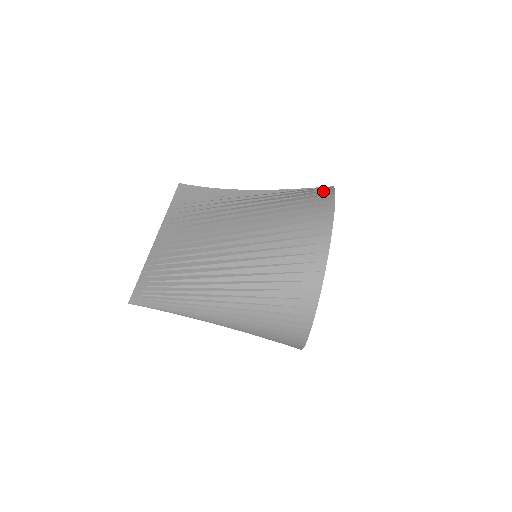
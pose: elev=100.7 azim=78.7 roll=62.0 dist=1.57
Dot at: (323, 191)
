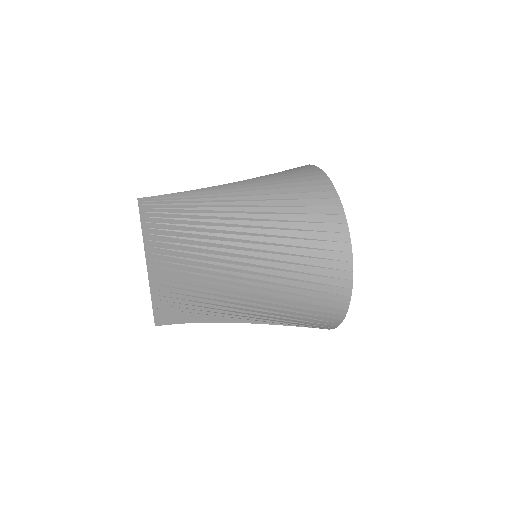
Dot at: occluded
